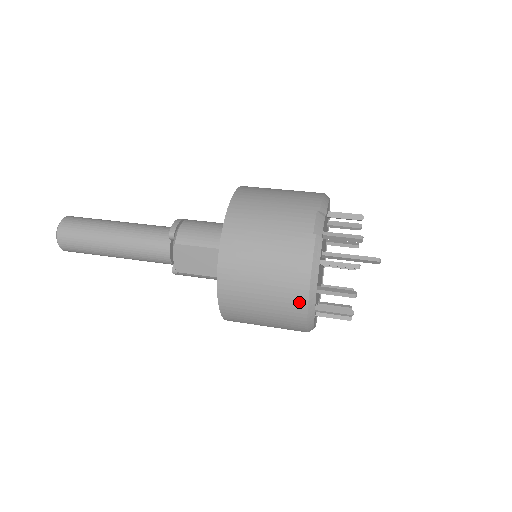
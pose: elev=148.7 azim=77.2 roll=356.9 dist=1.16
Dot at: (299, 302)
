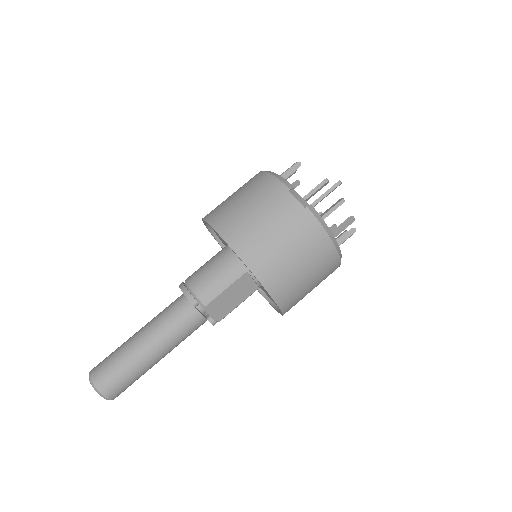
Dot at: (332, 258)
